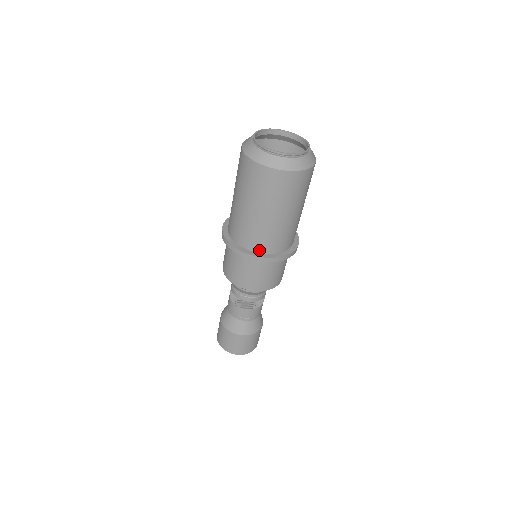
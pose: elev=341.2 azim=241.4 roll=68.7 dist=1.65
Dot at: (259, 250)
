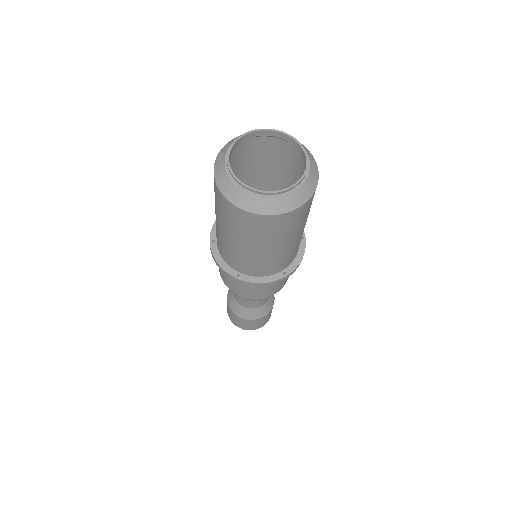
Dot at: (239, 270)
